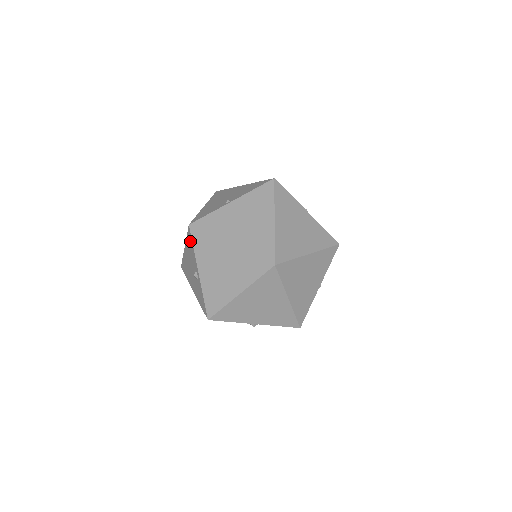
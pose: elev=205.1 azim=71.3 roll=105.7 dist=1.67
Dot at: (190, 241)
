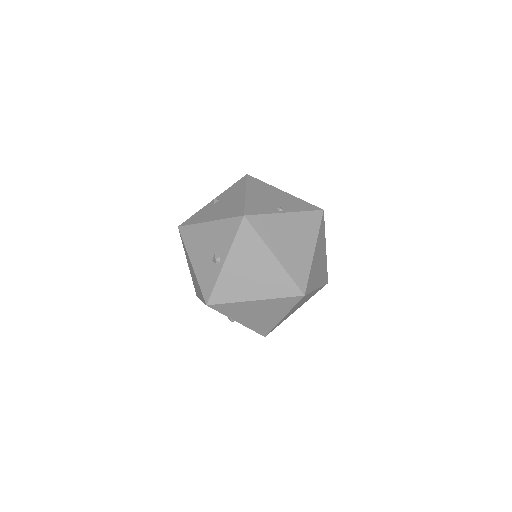
Dot at: (232, 228)
